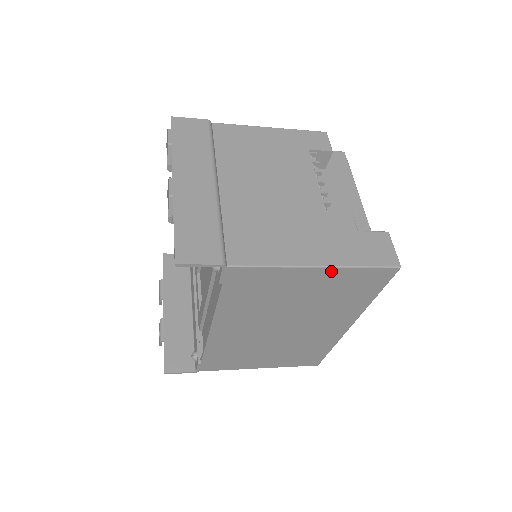
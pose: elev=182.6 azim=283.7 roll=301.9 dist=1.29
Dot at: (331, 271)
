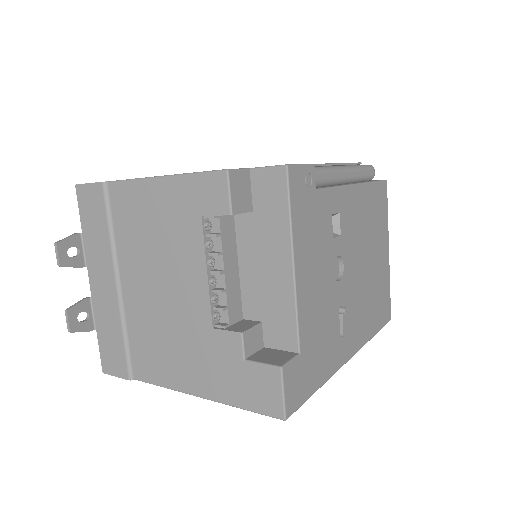
Dot at: occluded
